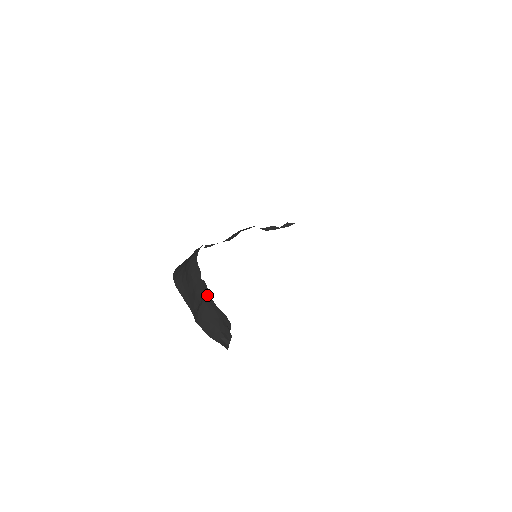
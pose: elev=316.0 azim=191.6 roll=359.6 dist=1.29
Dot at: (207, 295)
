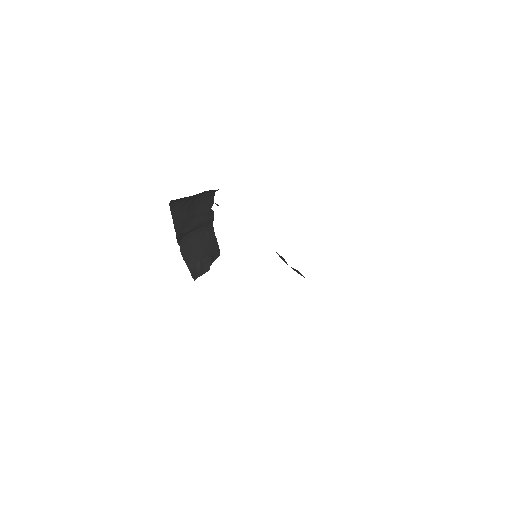
Dot at: (209, 223)
